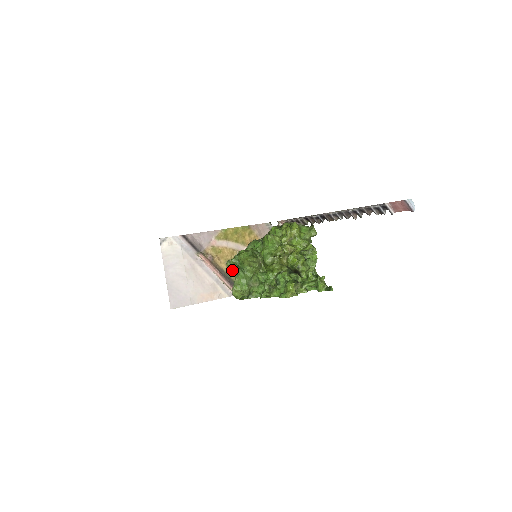
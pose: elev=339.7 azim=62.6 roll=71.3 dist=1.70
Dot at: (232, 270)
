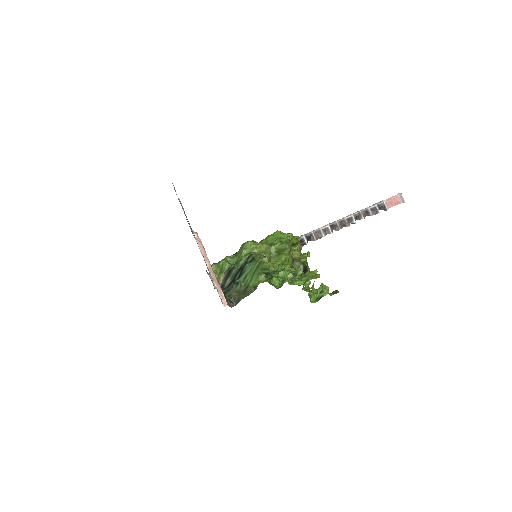
Dot at: (217, 277)
